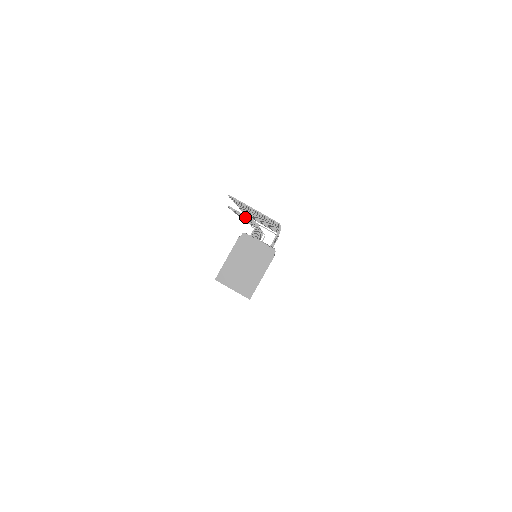
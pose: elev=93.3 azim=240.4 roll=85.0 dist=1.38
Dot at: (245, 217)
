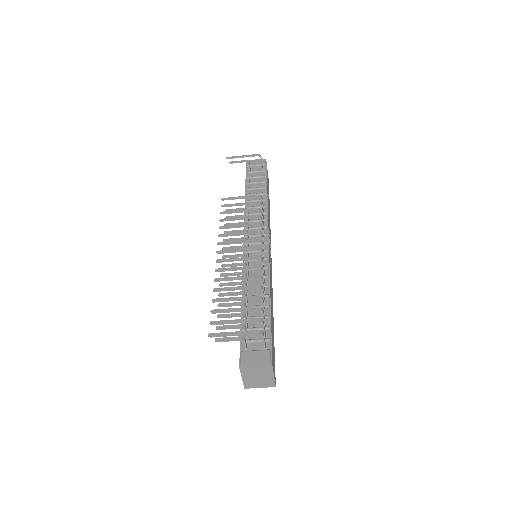
Dot at: occluded
